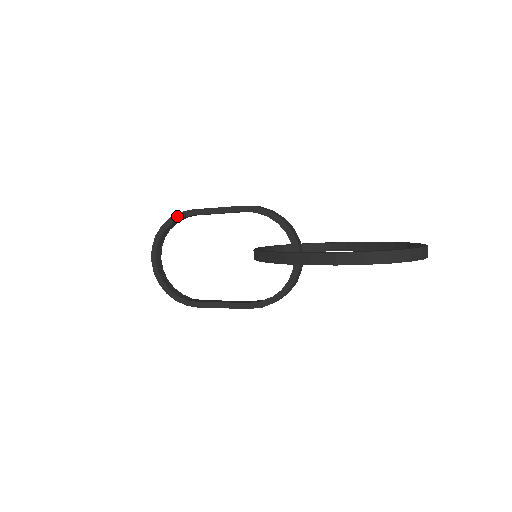
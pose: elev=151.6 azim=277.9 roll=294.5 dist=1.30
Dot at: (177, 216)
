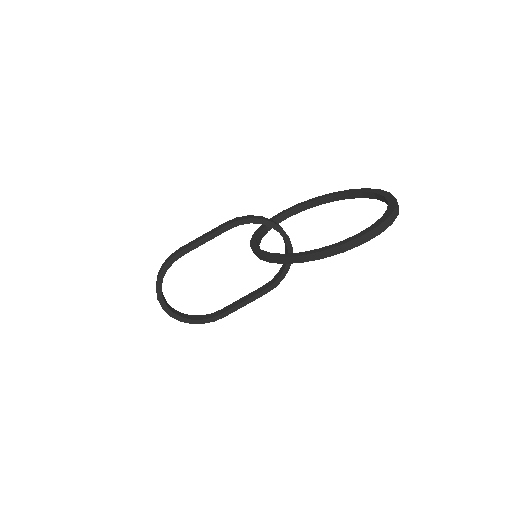
Dot at: (169, 263)
